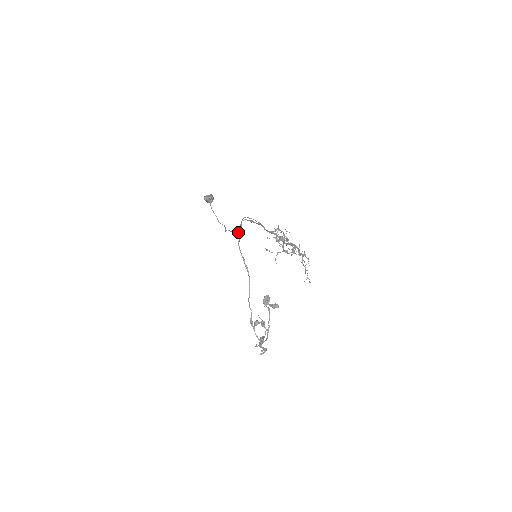
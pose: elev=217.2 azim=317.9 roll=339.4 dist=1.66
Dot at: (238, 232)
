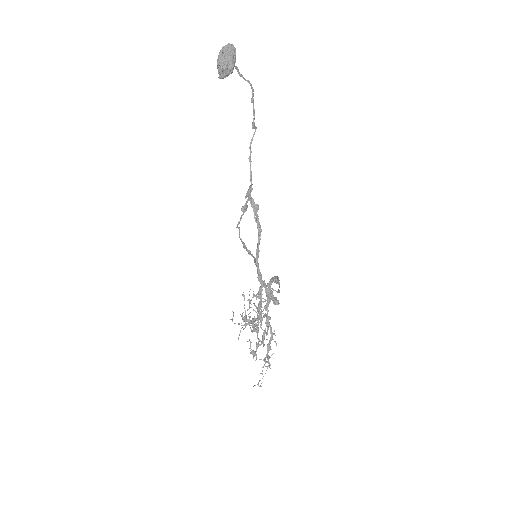
Dot at: (245, 198)
